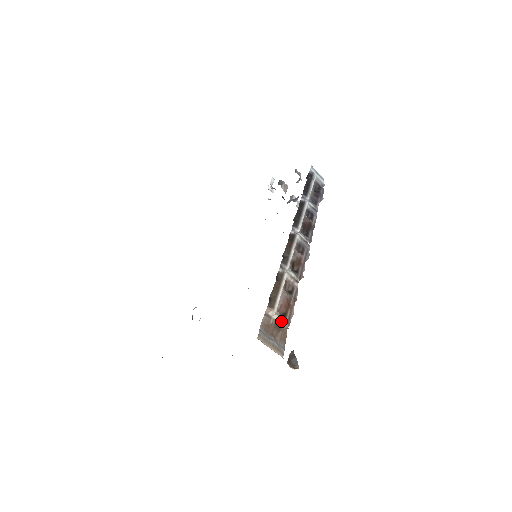
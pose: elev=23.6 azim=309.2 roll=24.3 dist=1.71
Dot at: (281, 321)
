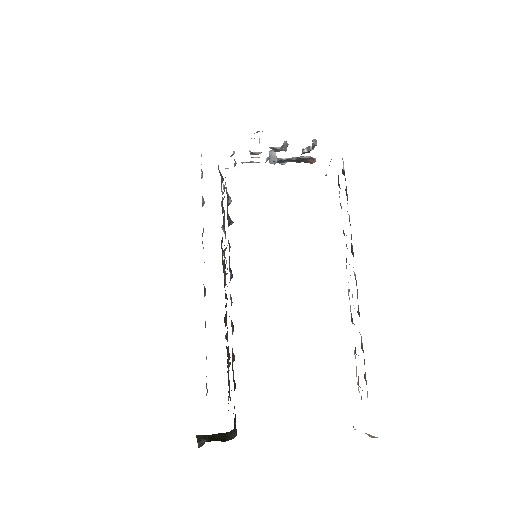
Dot at: occluded
